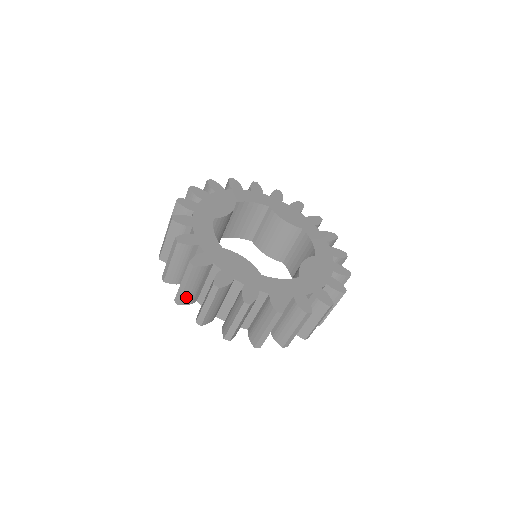
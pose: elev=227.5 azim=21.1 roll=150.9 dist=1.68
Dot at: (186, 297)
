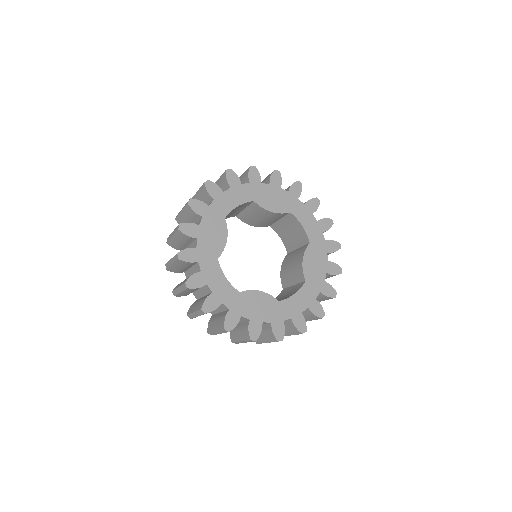
Dot at: occluded
